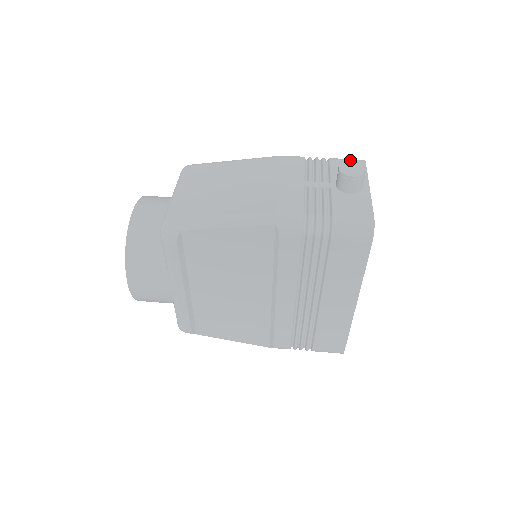
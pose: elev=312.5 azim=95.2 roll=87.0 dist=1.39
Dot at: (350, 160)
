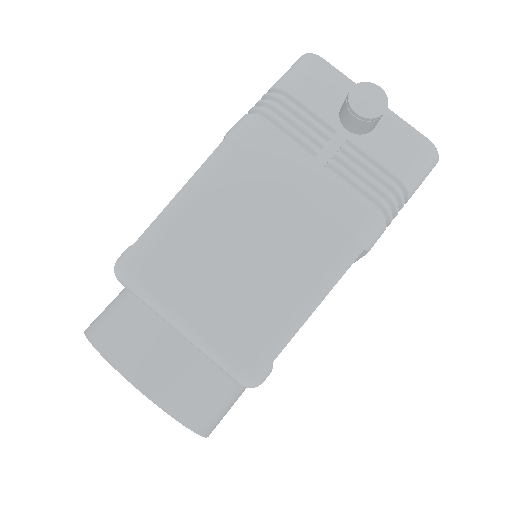
Dot at: (306, 71)
